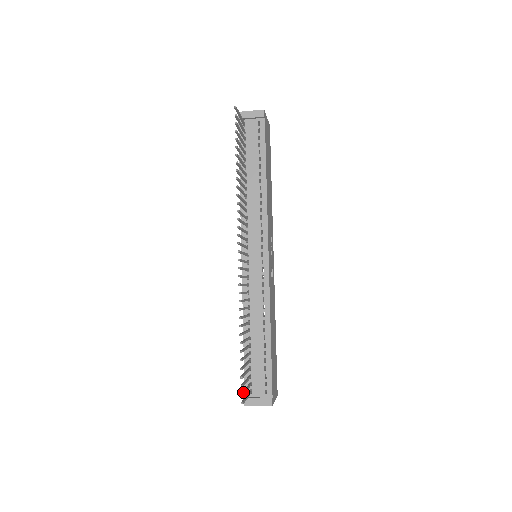
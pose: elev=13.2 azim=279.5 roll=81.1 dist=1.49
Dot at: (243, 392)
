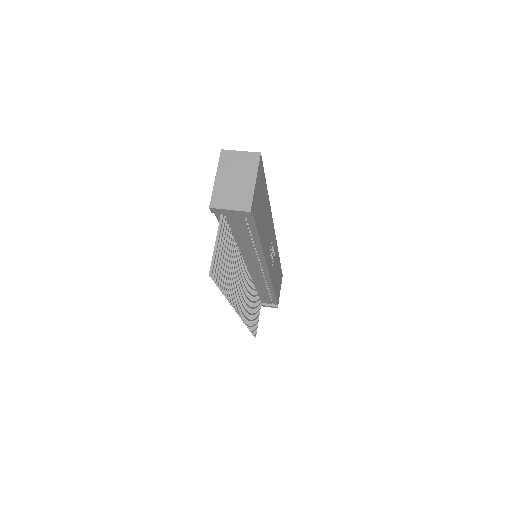
Dot at: (255, 333)
